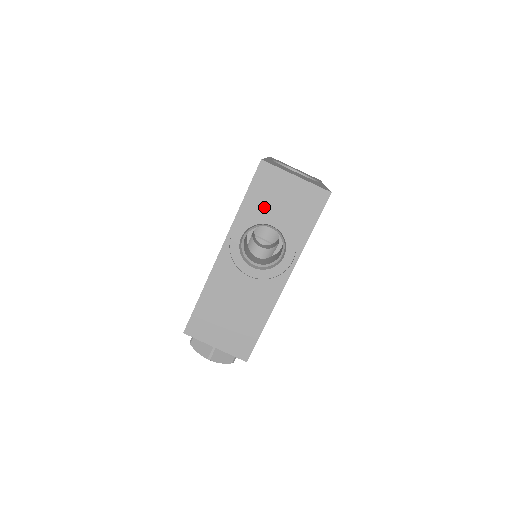
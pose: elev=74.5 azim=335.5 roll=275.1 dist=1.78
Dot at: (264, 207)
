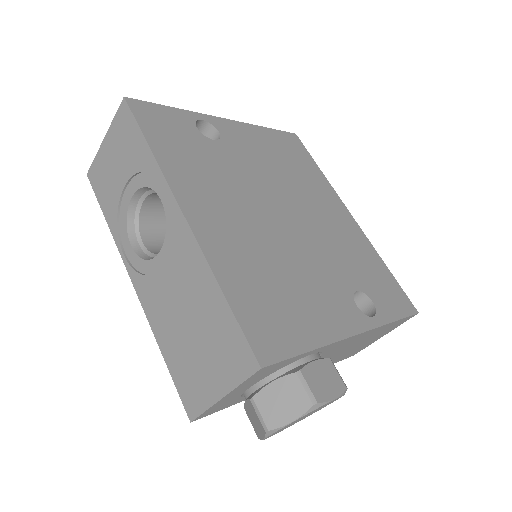
Dot at: (115, 196)
